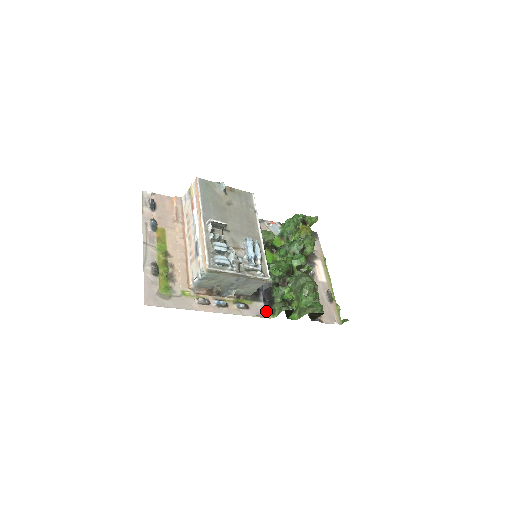
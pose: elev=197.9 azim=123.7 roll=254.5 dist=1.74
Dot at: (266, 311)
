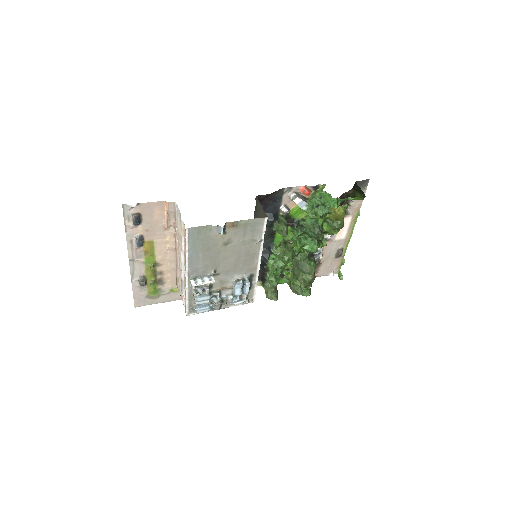
Dot at: (257, 281)
